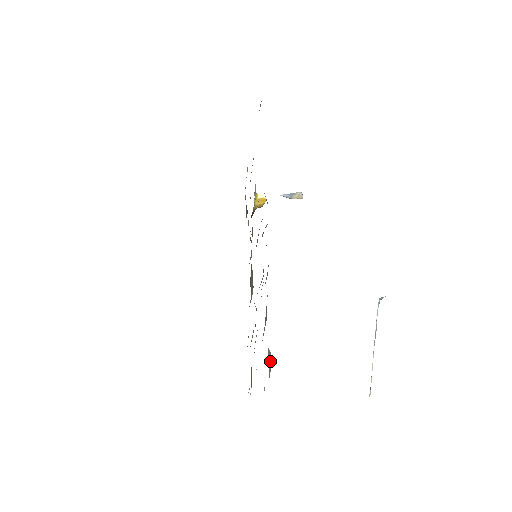
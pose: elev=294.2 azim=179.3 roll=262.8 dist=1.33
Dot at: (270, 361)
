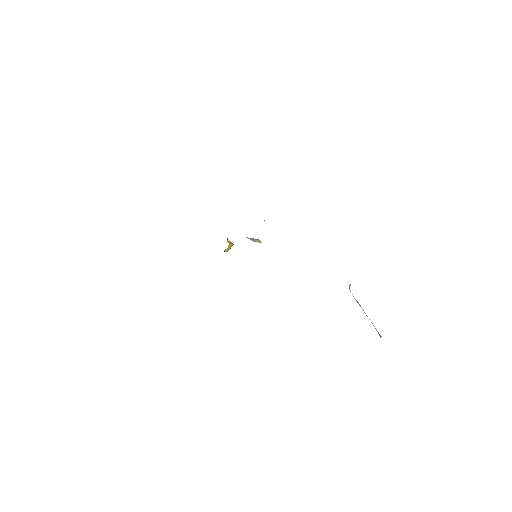
Dot at: occluded
